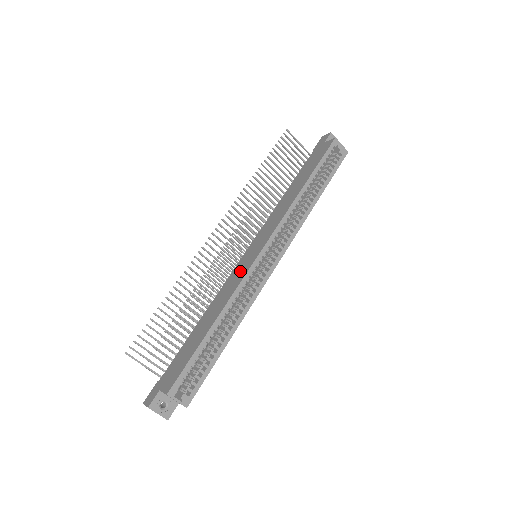
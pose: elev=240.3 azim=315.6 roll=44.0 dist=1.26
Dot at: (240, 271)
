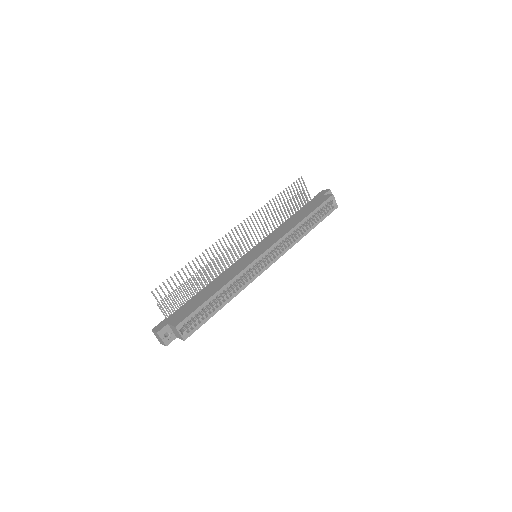
Dot at: (244, 262)
